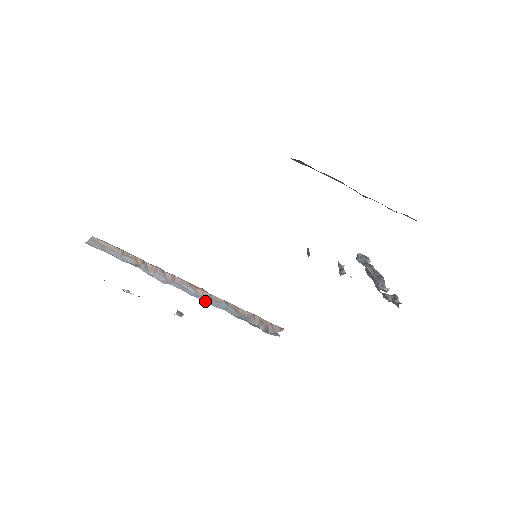
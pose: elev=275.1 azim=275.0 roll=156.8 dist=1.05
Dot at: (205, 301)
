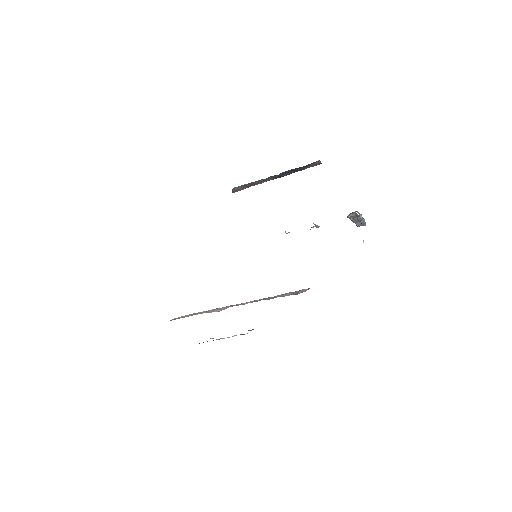
Dot at: occluded
